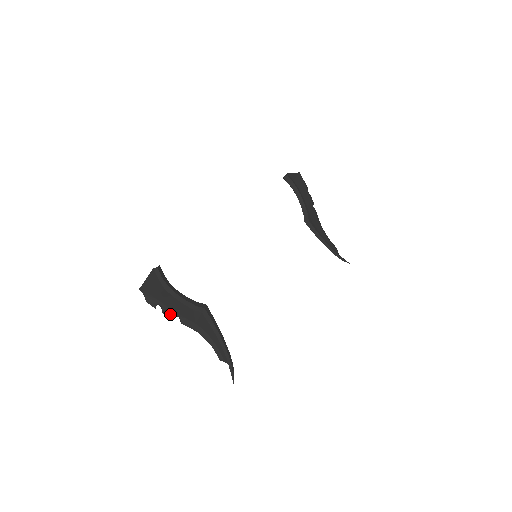
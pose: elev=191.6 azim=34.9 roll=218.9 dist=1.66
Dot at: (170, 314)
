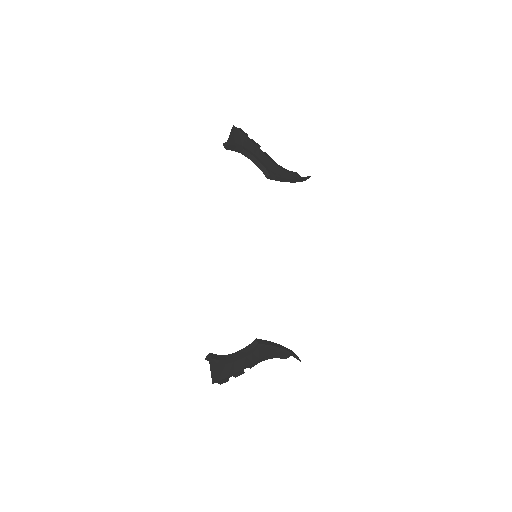
Dot at: (240, 373)
